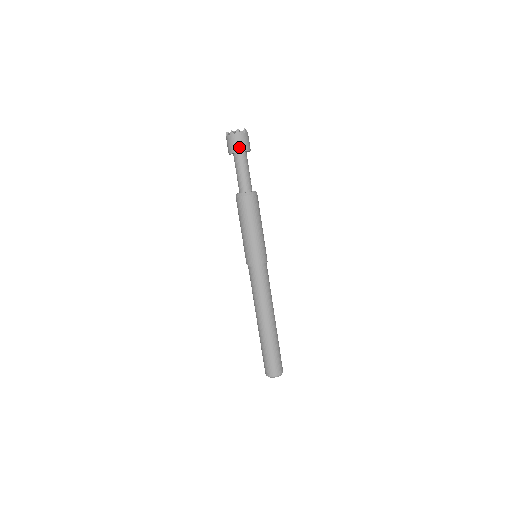
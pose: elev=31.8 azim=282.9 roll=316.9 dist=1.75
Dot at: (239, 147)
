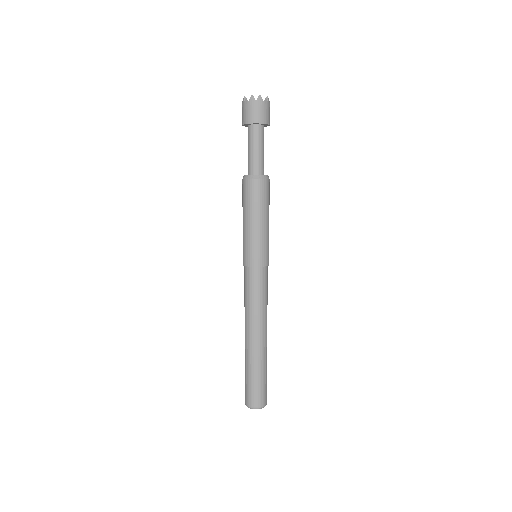
Dot at: (259, 117)
